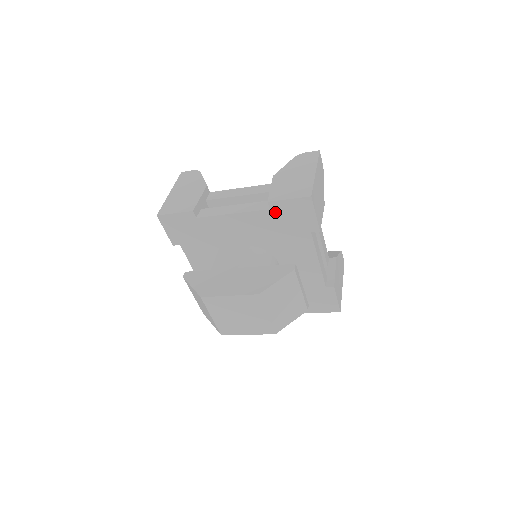
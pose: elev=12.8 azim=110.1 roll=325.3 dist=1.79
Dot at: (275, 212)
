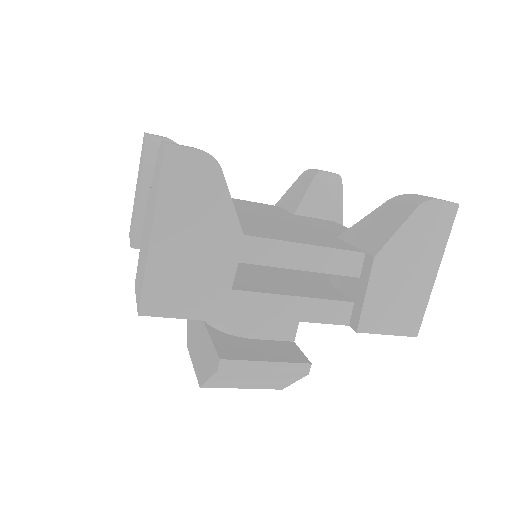
Dot at: occluded
